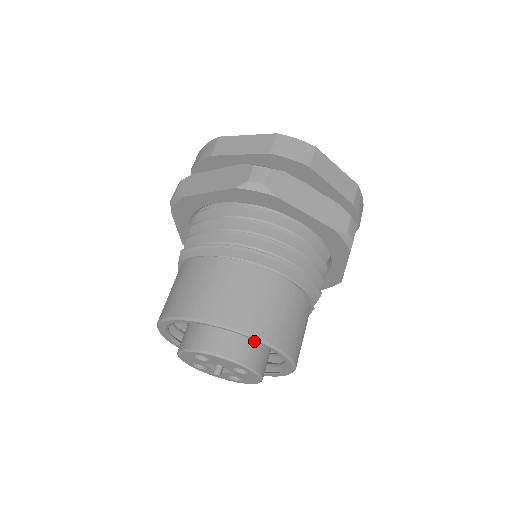
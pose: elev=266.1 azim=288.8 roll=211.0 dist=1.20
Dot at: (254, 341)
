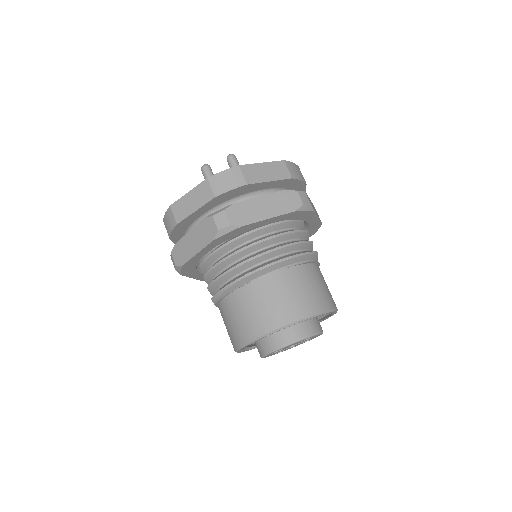
Dot at: occluded
